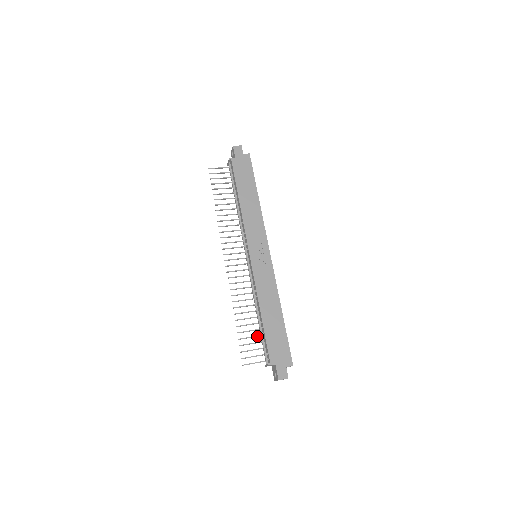
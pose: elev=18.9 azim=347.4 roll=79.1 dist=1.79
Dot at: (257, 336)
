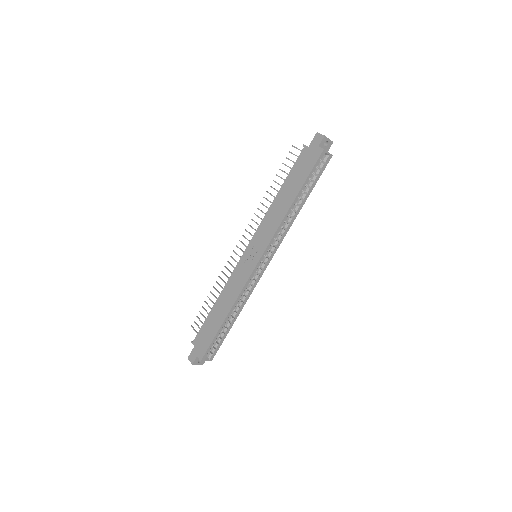
Dot at: occluded
